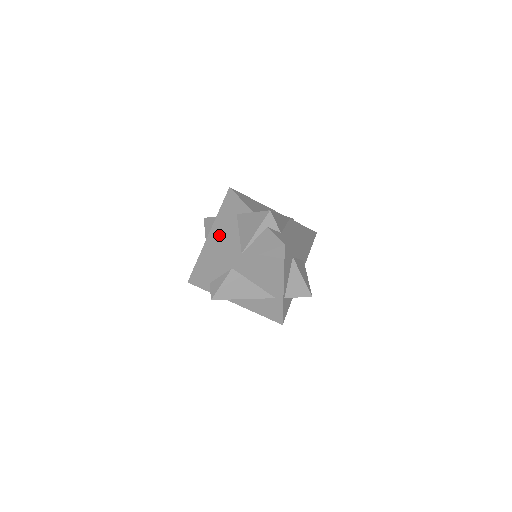
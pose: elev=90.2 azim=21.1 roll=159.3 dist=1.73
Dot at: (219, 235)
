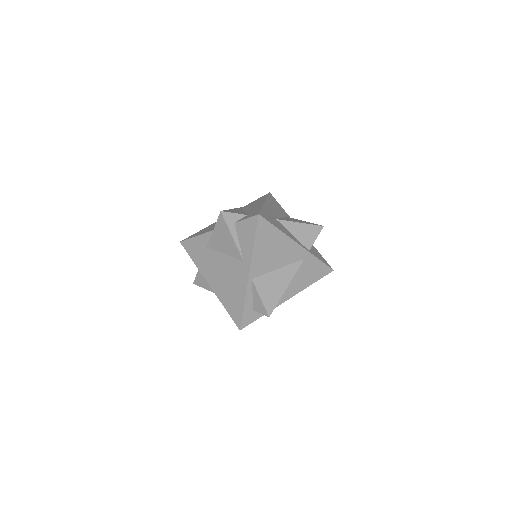
Dot at: (215, 275)
